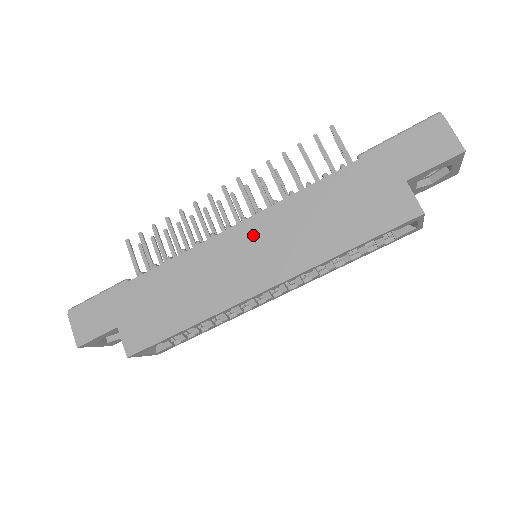
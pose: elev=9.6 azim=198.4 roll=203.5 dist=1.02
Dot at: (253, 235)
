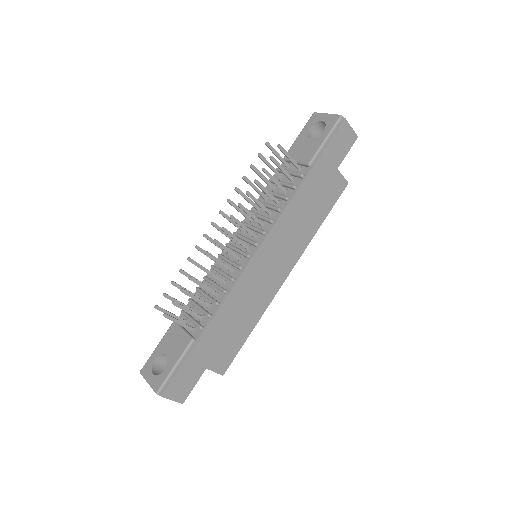
Dot at: (270, 251)
